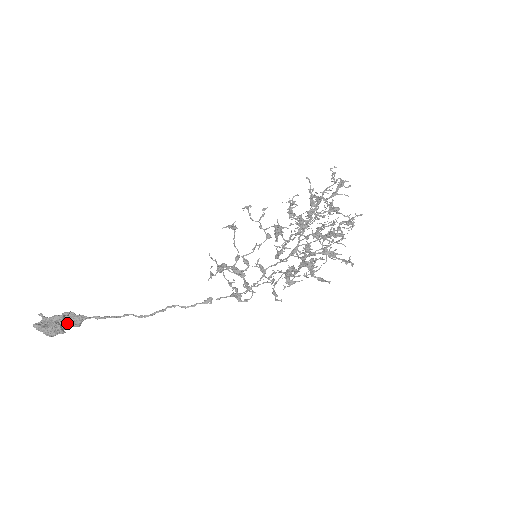
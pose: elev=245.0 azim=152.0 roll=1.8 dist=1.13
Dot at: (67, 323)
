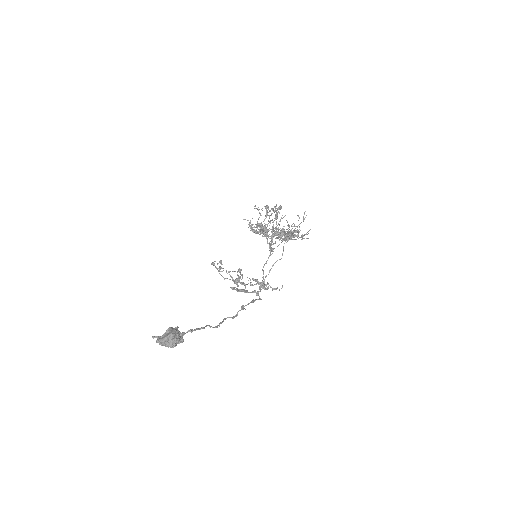
Dot at: occluded
